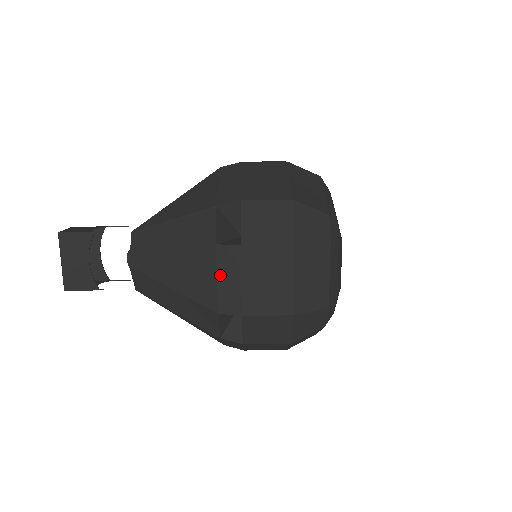
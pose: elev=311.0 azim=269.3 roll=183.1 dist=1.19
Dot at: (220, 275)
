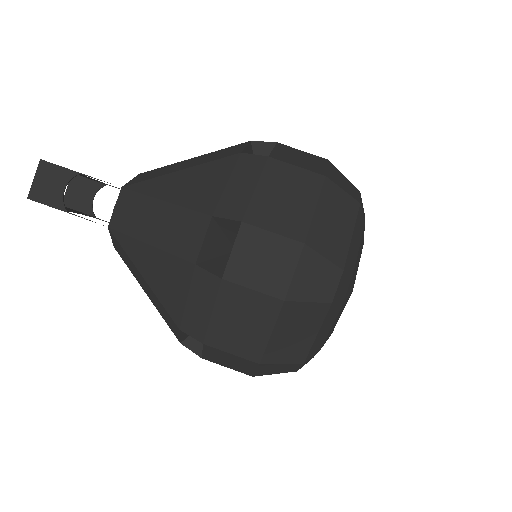
Dot at: occluded
